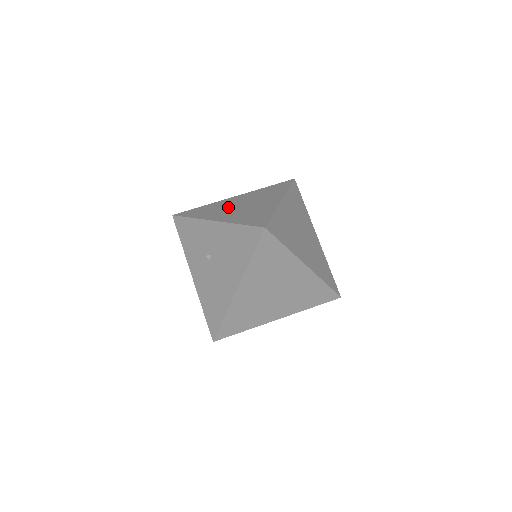
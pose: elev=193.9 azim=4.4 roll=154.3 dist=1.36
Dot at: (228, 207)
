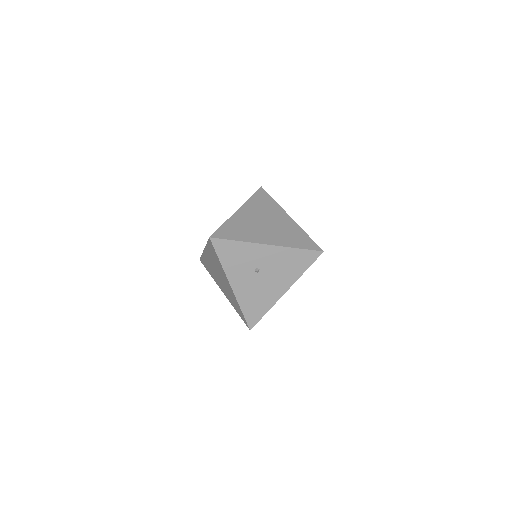
Dot at: (256, 226)
